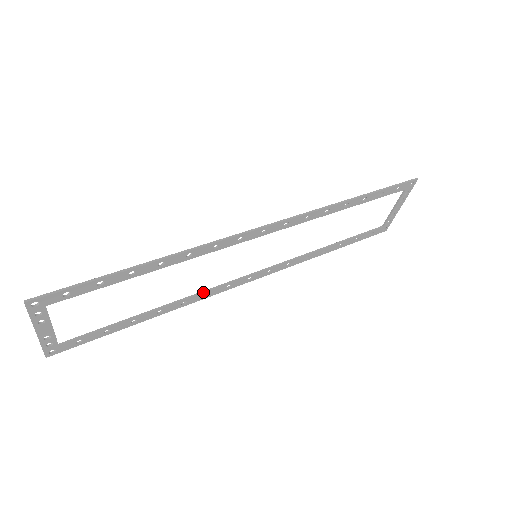
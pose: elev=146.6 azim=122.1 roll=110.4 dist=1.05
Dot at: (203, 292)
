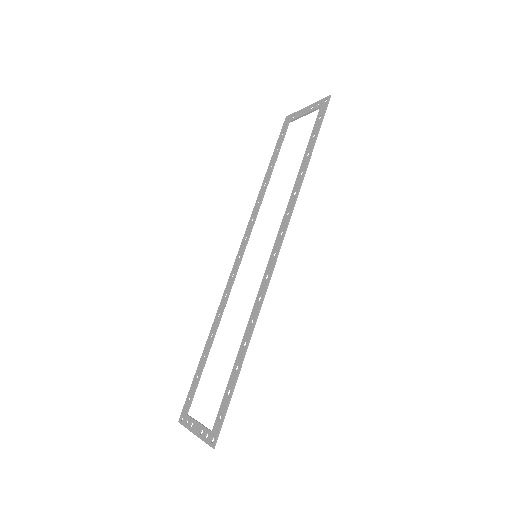
Dot at: (227, 299)
